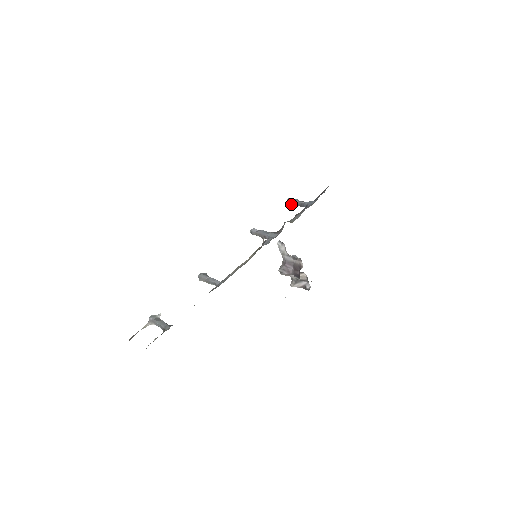
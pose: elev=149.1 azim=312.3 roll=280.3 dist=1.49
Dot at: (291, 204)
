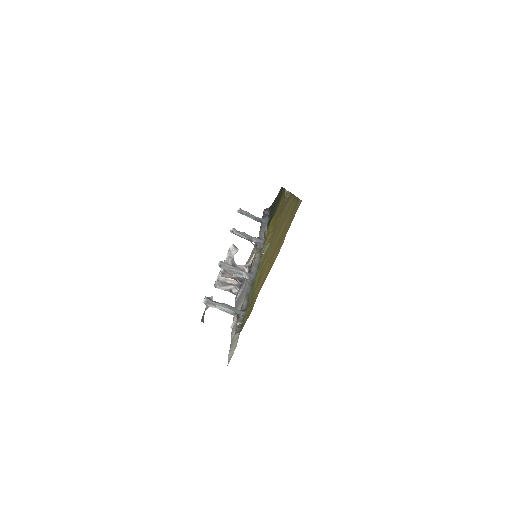
Dot at: (244, 214)
